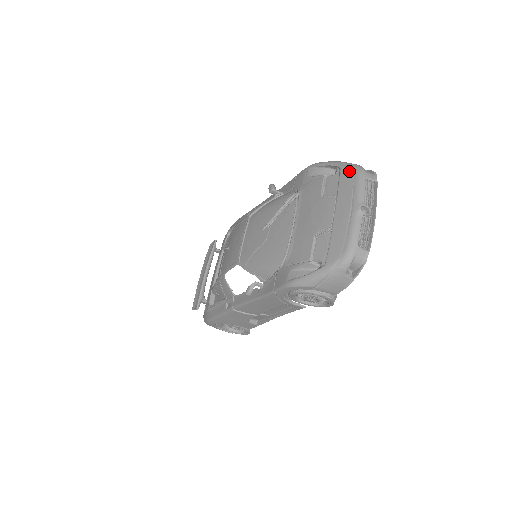
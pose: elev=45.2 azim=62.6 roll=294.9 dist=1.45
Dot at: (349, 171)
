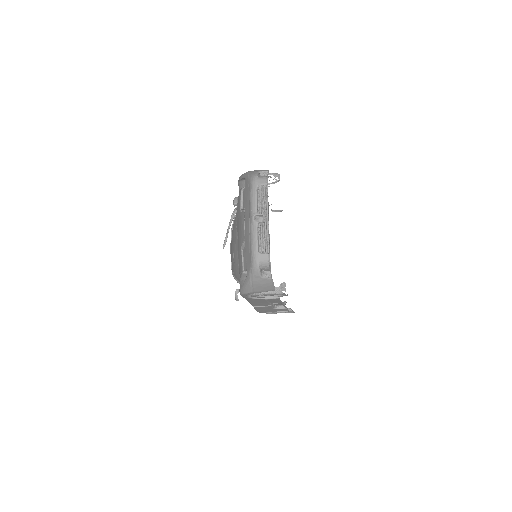
Dot at: (247, 183)
